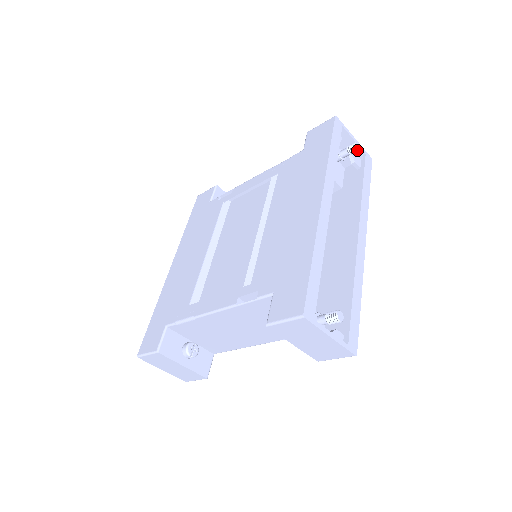
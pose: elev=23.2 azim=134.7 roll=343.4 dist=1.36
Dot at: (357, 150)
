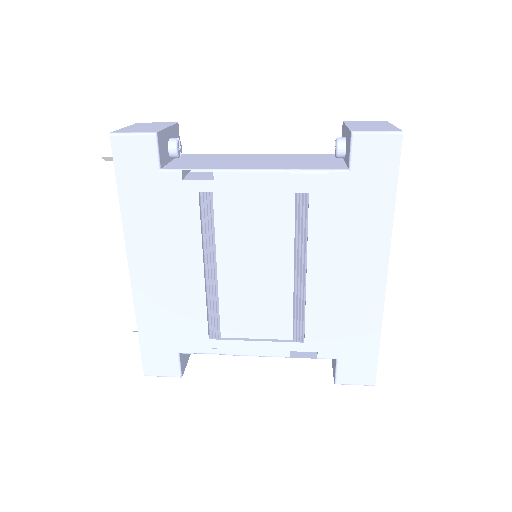
Dot at: occluded
